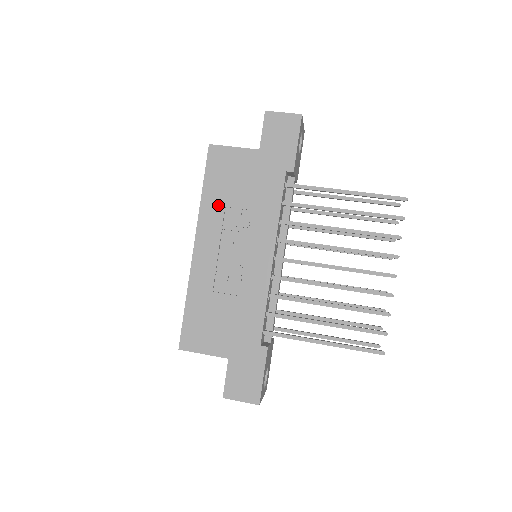
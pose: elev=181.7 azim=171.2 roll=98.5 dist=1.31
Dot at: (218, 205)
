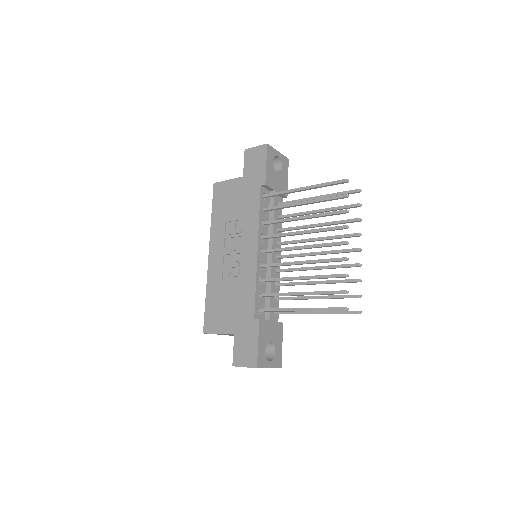
Dot at: (221, 222)
